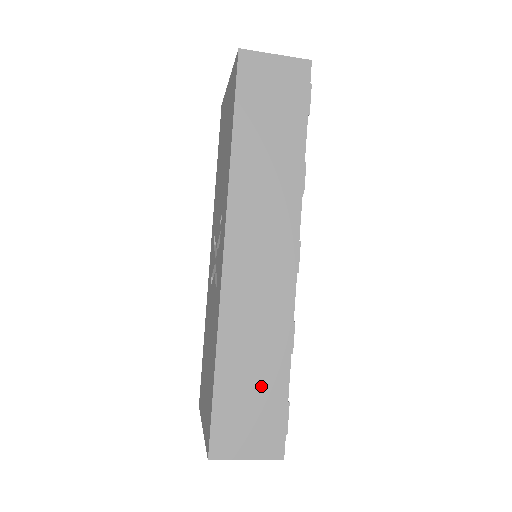
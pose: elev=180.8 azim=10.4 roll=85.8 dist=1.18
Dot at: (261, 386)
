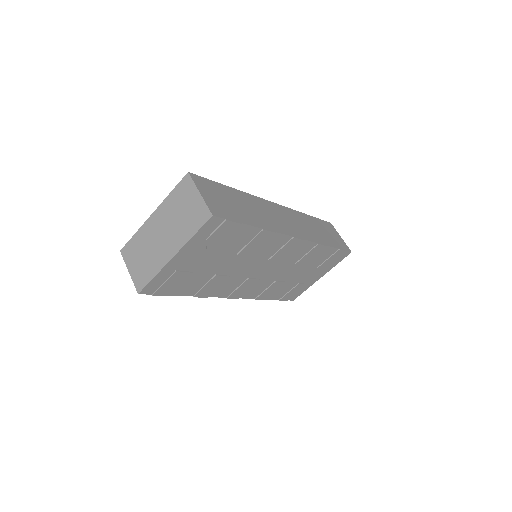
Dot at: (239, 209)
